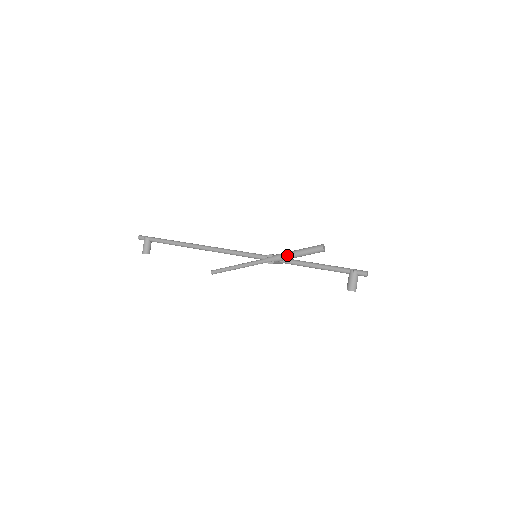
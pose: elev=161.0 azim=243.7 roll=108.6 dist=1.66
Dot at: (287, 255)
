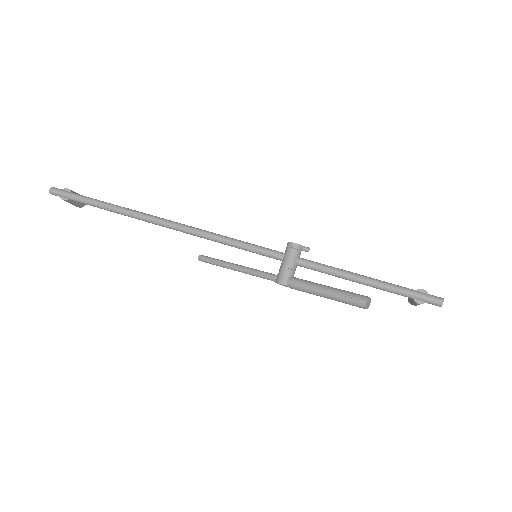
Dot at: occluded
